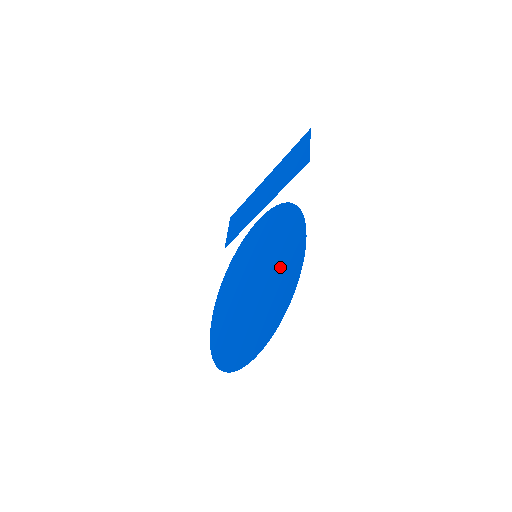
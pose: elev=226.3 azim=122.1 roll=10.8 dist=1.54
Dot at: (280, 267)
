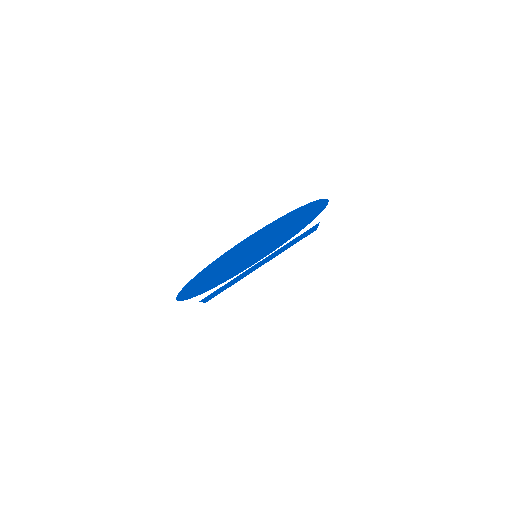
Dot at: (296, 222)
